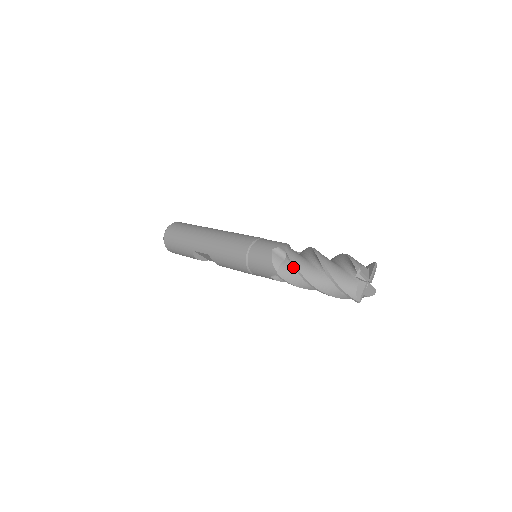
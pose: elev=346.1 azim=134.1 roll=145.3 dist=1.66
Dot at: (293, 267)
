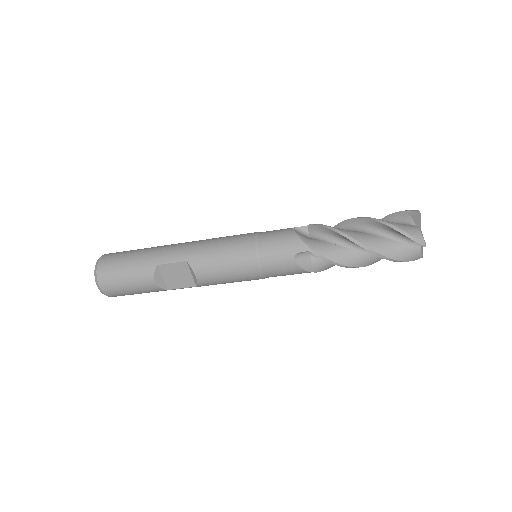
Dot at: (324, 240)
